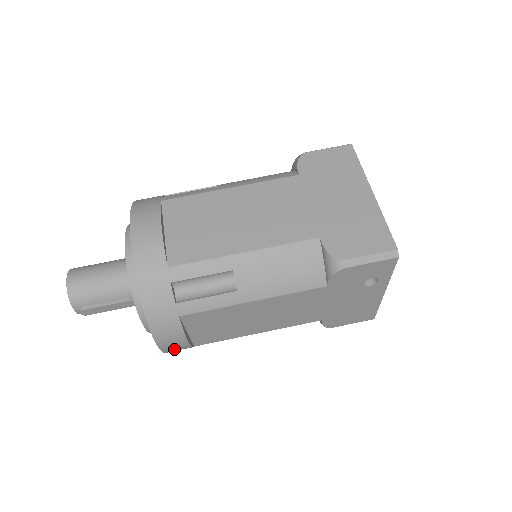
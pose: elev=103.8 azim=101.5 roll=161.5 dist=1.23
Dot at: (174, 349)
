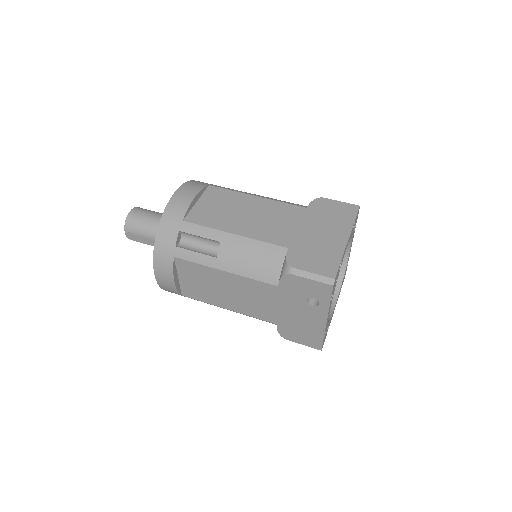
Dot at: (165, 285)
